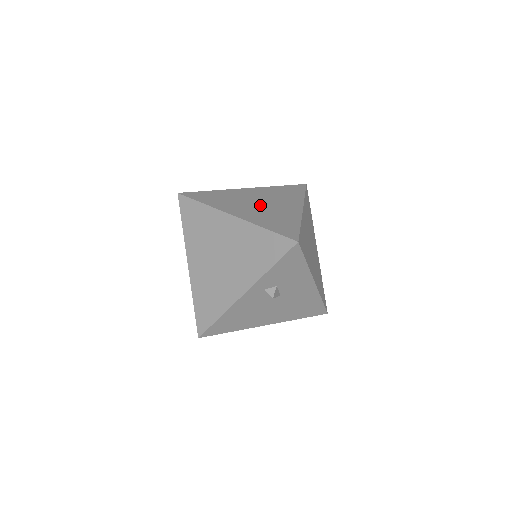
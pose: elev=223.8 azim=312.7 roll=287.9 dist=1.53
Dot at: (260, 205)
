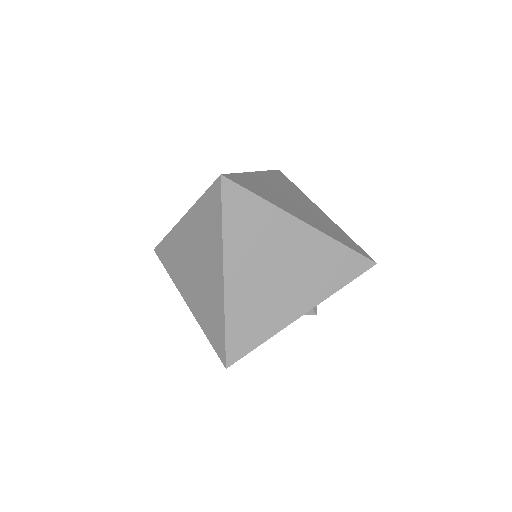
Dot at: (299, 205)
